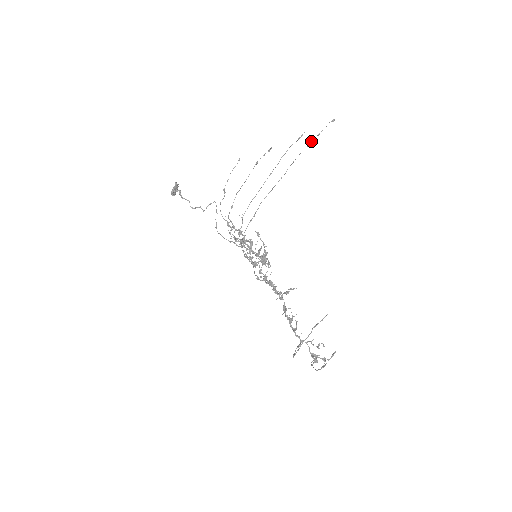
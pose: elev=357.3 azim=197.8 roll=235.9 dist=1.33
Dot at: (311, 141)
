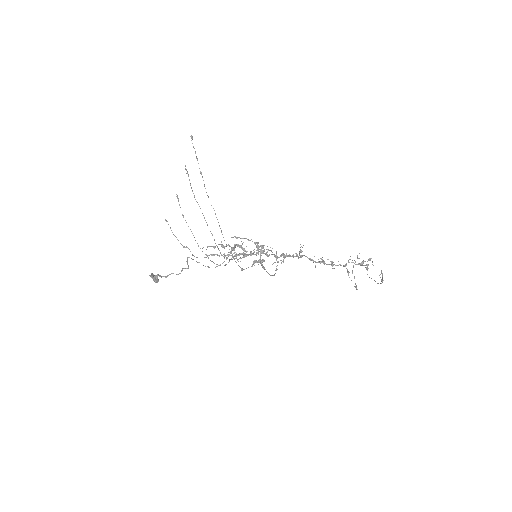
Dot at: occluded
